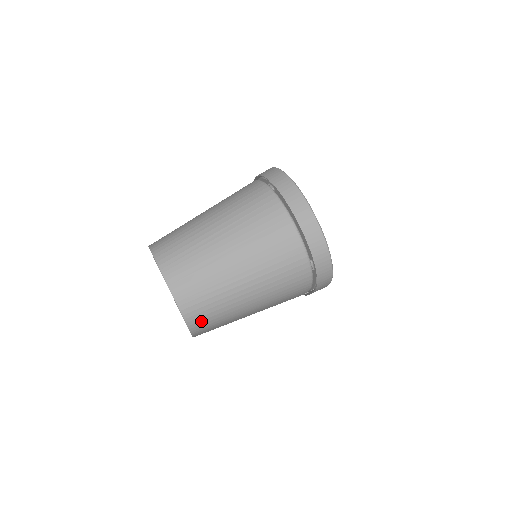
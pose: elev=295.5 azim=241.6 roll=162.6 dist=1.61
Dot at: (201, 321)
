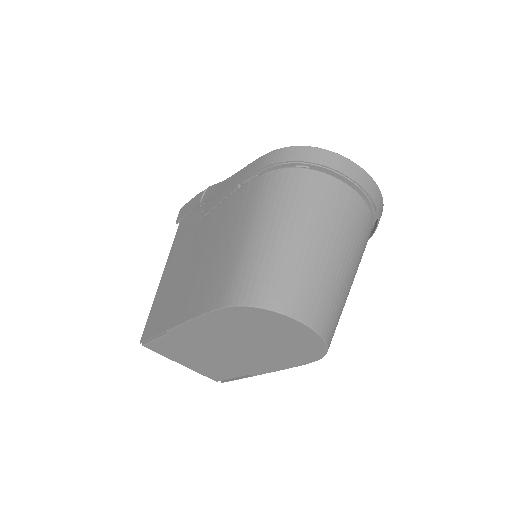
Dot at: (332, 337)
